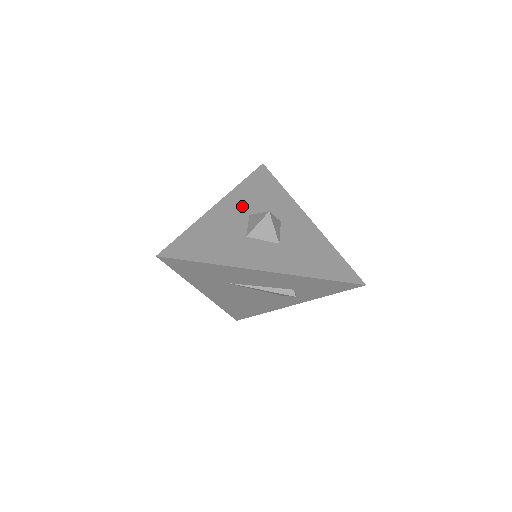
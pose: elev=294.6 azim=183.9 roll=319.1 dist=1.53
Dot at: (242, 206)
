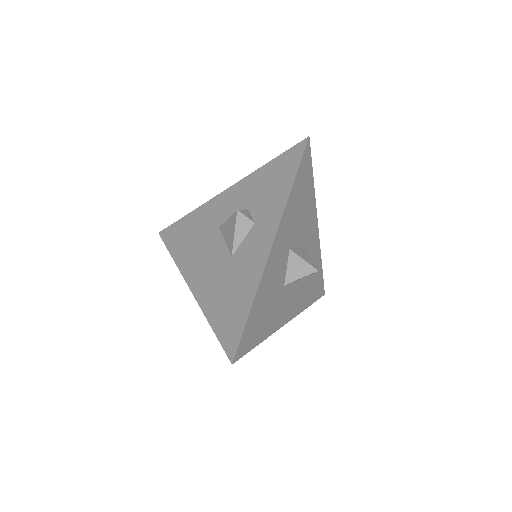
Dot at: (287, 237)
